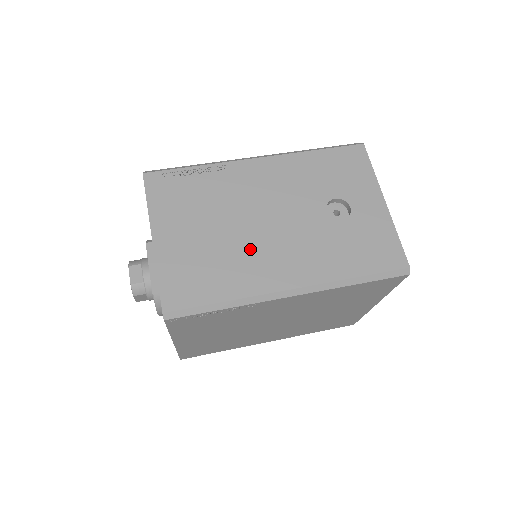
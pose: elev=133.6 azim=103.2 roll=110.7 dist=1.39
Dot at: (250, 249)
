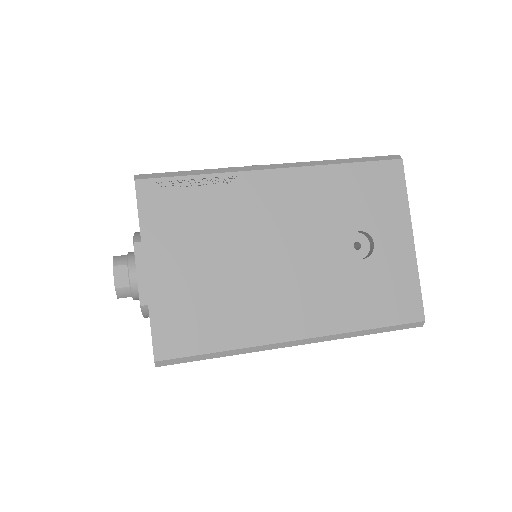
Dot at: (256, 290)
